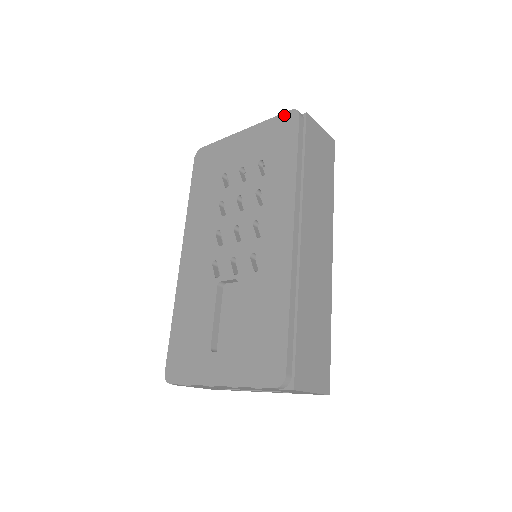
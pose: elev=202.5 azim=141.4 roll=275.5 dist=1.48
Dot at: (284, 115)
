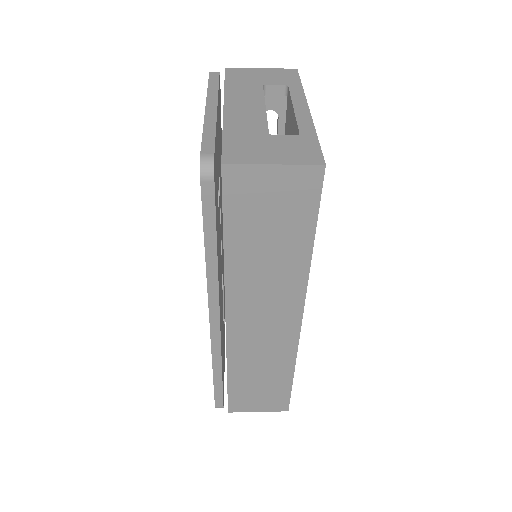
Dot at: occluded
